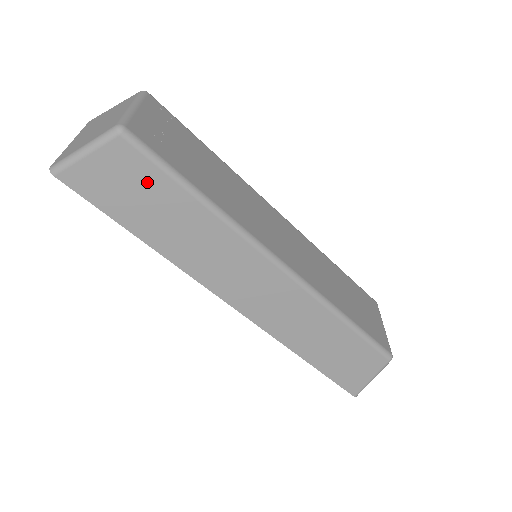
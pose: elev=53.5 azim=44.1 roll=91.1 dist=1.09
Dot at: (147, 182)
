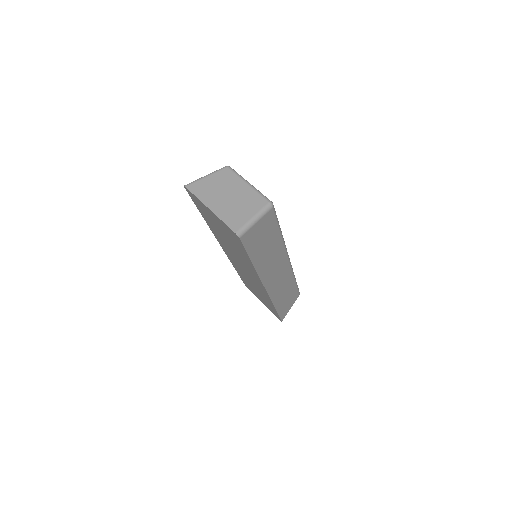
Dot at: (270, 230)
